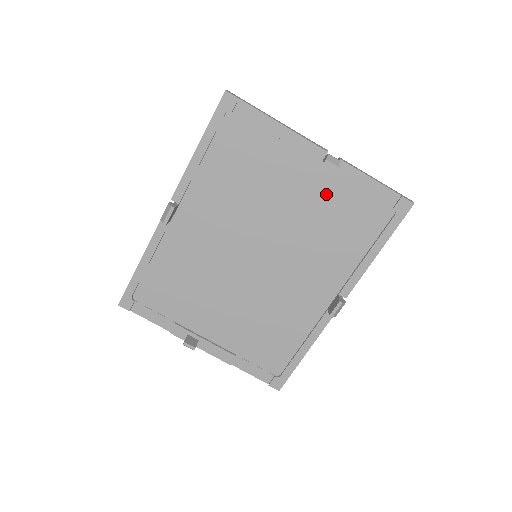
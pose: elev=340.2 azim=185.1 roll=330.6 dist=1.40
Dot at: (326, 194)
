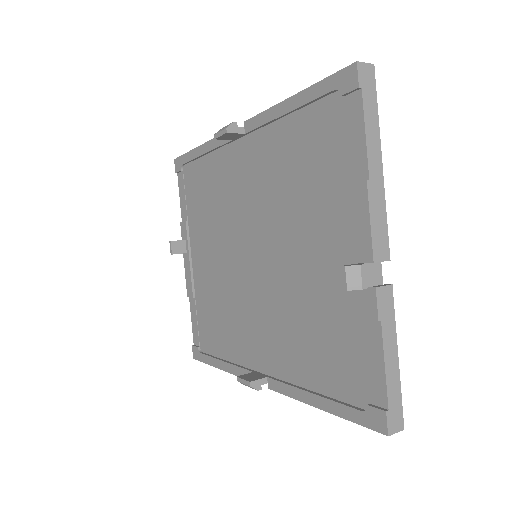
Dot at: (336, 295)
